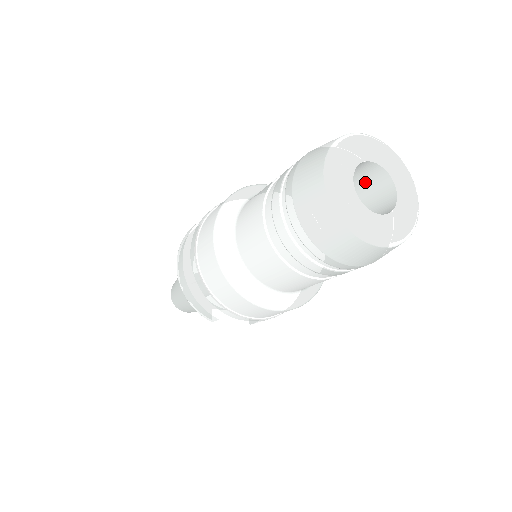
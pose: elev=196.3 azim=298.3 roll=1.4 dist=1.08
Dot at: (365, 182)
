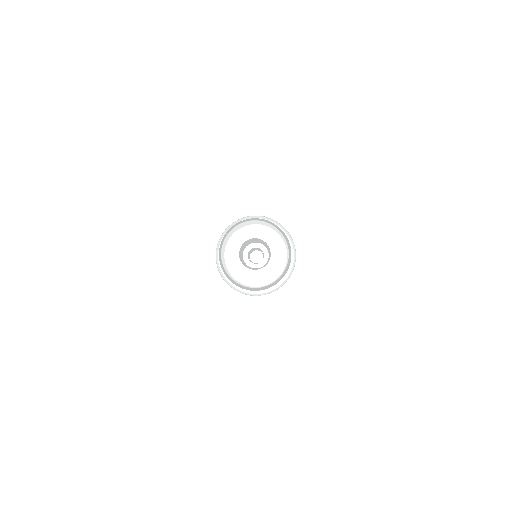
Dot at: (264, 242)
